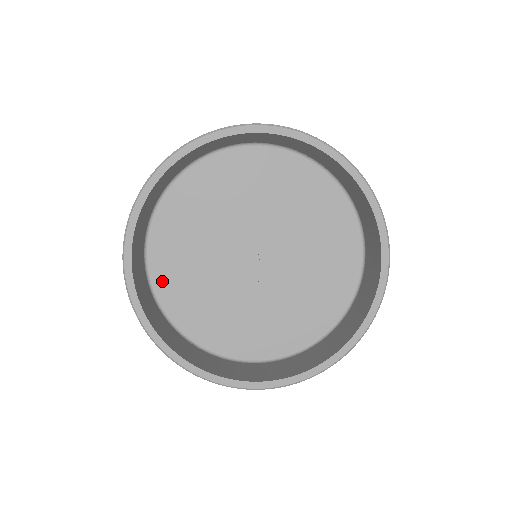
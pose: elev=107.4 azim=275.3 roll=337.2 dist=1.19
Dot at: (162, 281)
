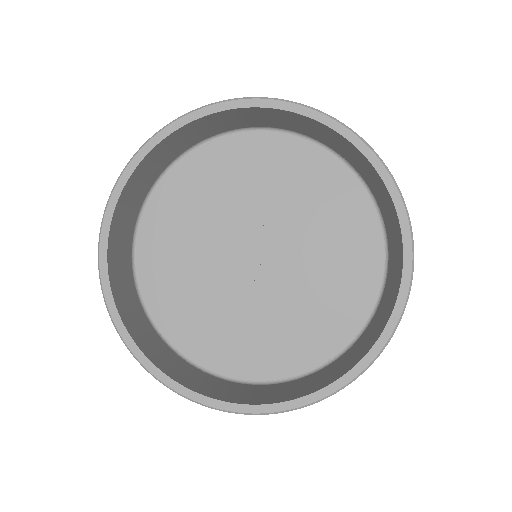
Dot at: (147, 259)
